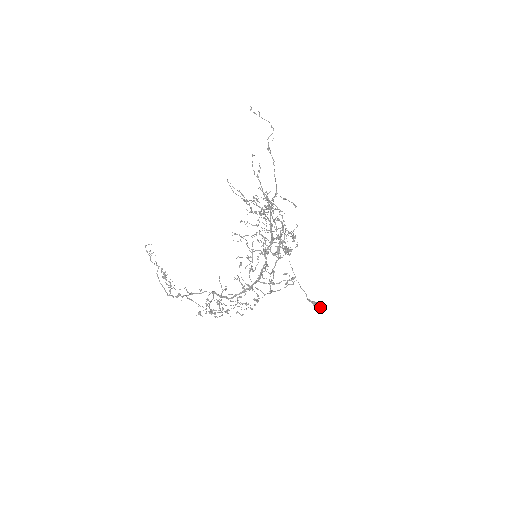
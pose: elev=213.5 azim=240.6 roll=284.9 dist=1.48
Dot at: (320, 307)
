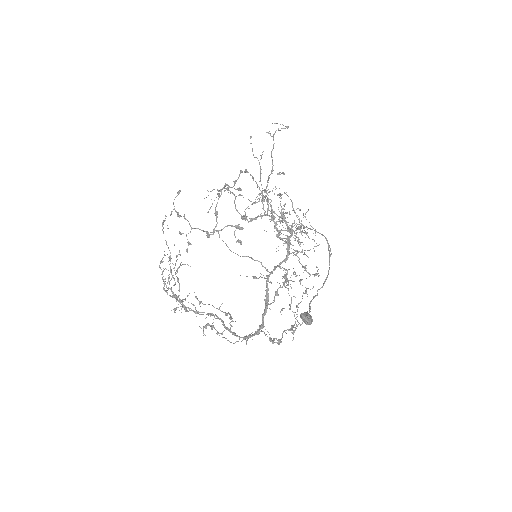
Dot at: (307, 315)
